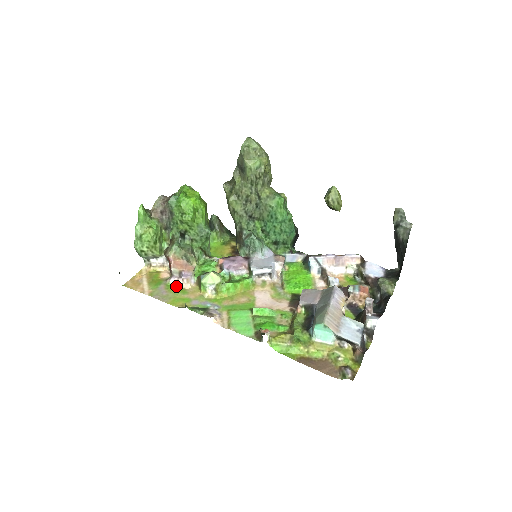
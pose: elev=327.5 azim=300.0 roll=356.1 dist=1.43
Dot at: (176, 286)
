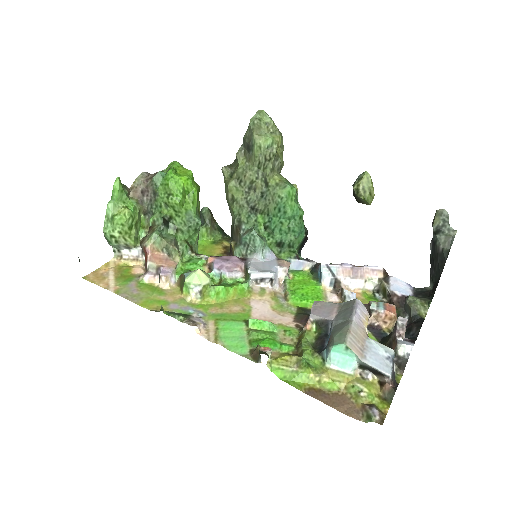
Dot at: (151, 285)
